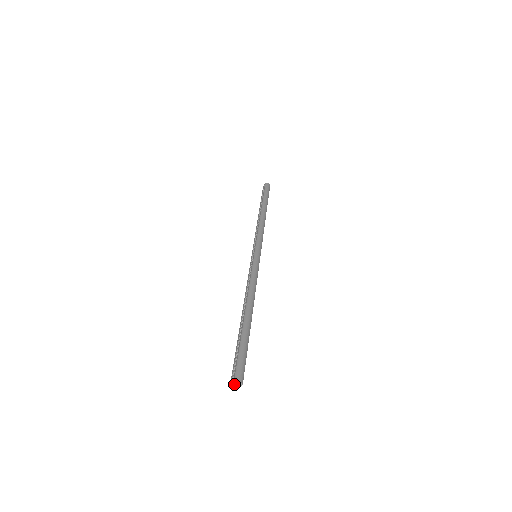
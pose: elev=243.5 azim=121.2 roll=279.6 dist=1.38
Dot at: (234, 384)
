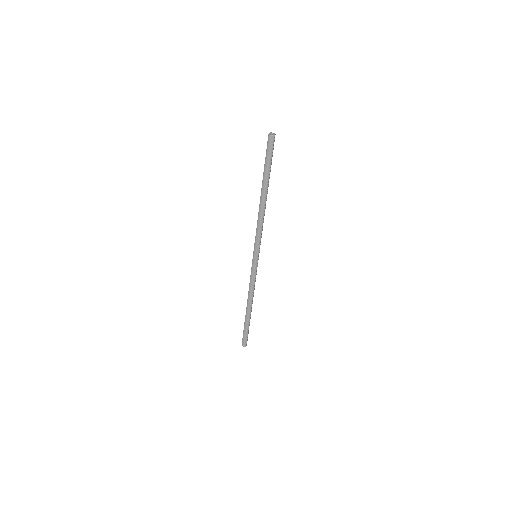
Dot at: (270, 134)
